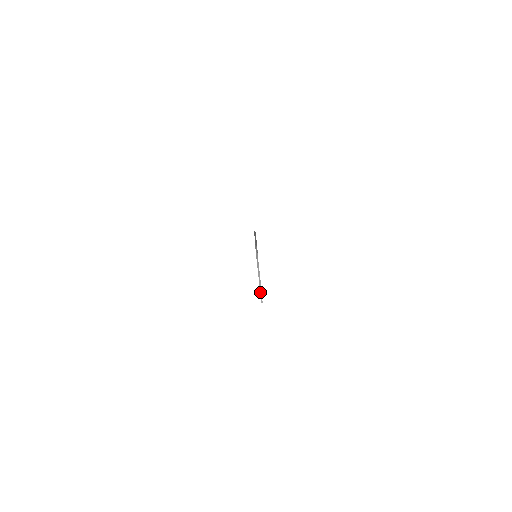
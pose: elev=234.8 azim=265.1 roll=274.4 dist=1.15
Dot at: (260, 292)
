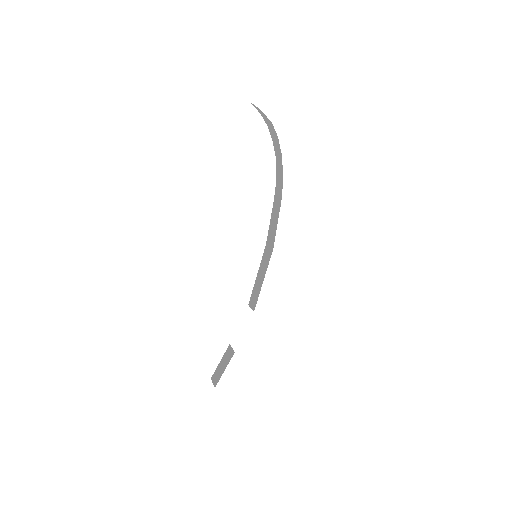
Dot at: occluded
